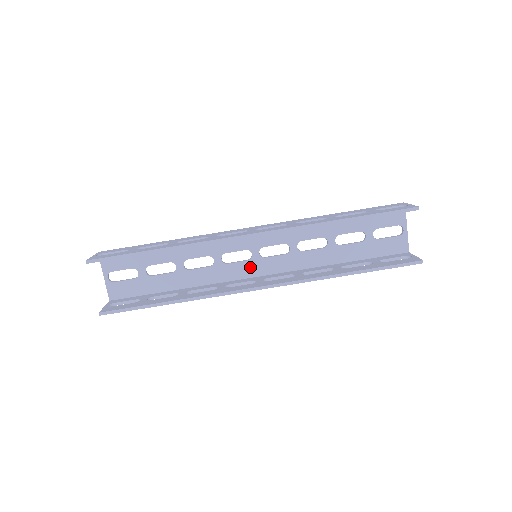
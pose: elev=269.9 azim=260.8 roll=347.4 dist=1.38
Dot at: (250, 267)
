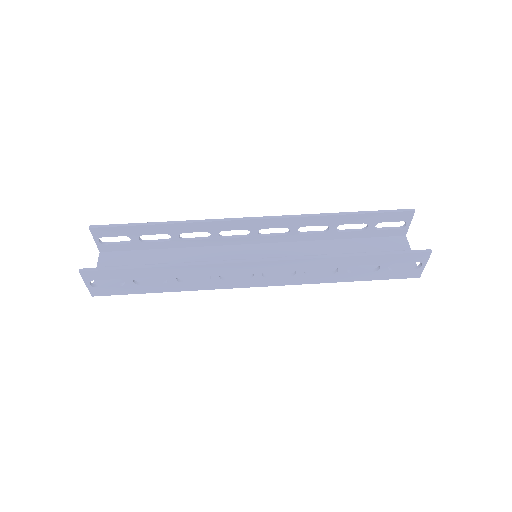
Dot at: (249, 273)
